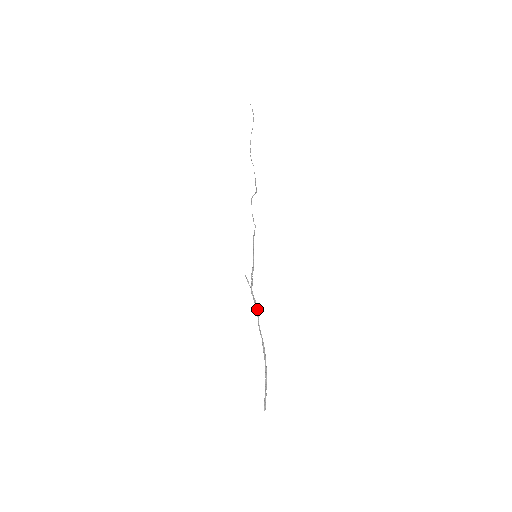
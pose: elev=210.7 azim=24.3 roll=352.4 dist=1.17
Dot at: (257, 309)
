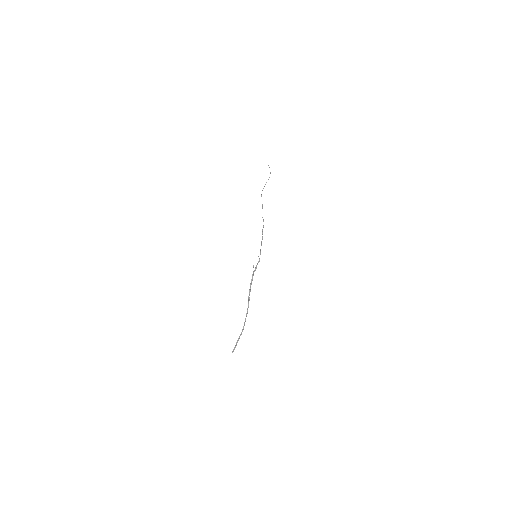
Dot at: occluded
